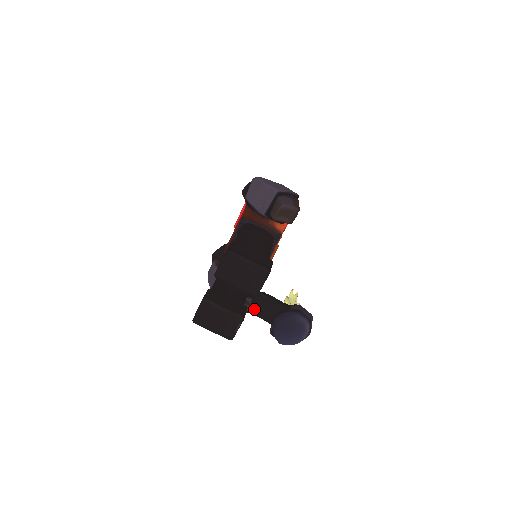
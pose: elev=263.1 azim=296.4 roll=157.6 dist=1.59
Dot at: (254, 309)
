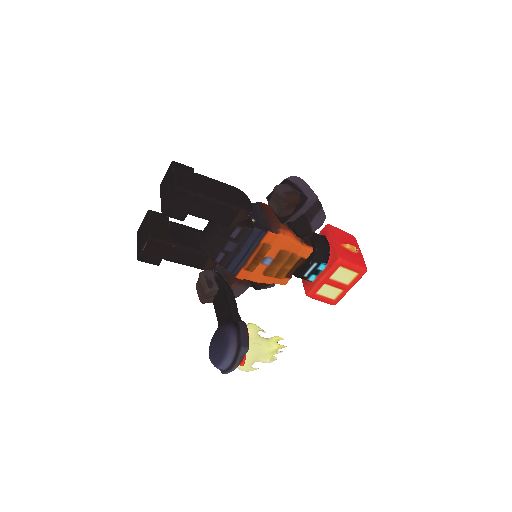
Dot at: (217, 303)
